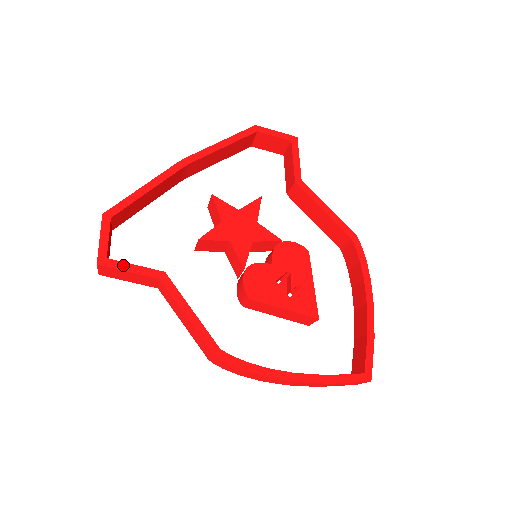
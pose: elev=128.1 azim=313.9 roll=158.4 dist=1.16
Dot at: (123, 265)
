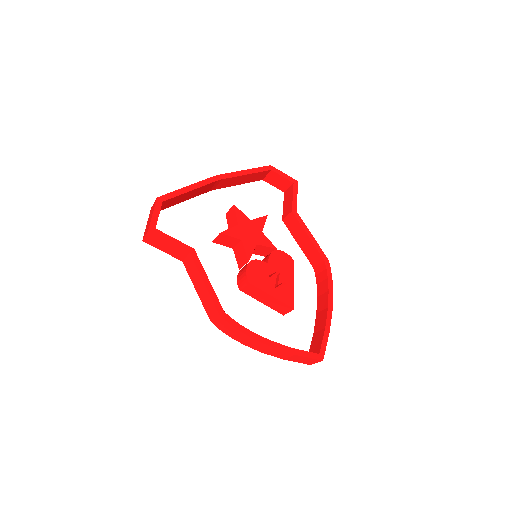
Dot at: (166, 236)
